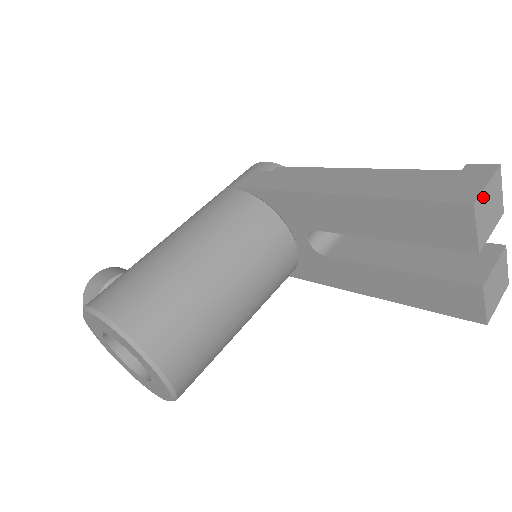
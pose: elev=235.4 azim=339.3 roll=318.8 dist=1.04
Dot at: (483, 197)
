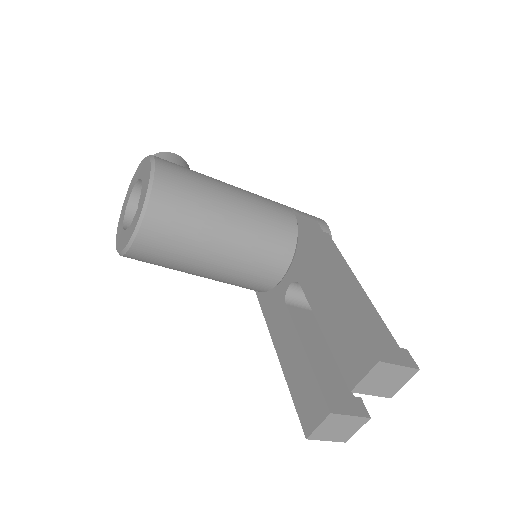
Dot at: (389, 368)
